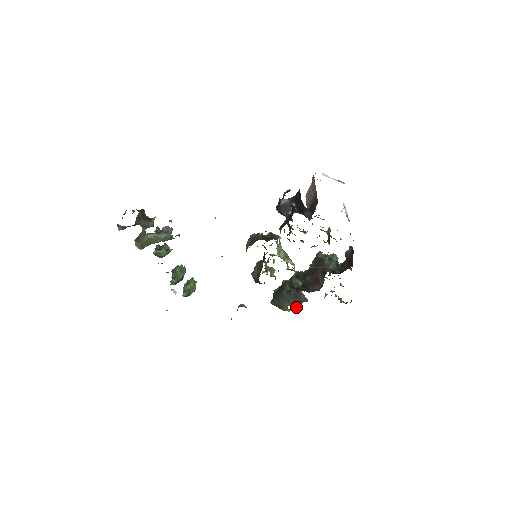
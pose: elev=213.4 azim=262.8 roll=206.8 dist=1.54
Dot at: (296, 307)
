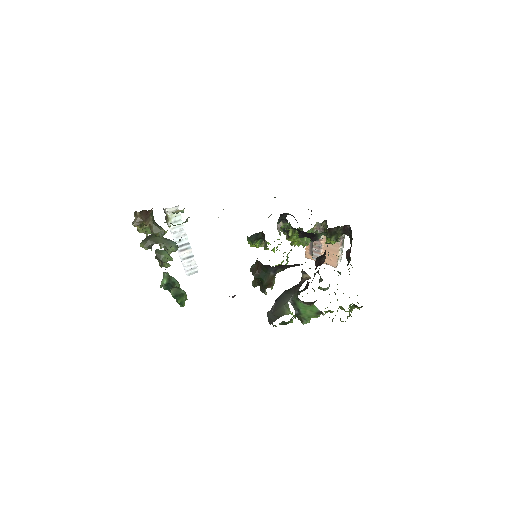
Dot at: (297, 292)
